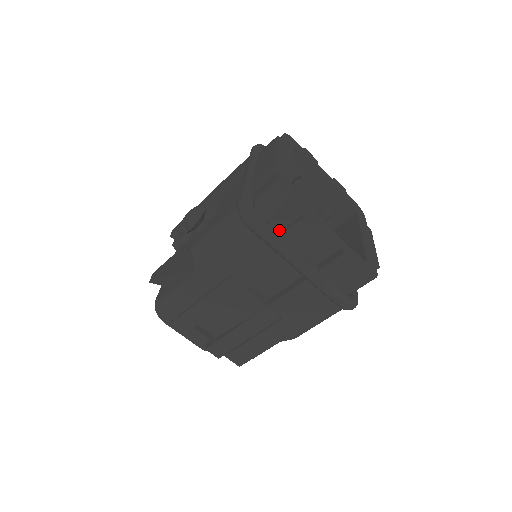
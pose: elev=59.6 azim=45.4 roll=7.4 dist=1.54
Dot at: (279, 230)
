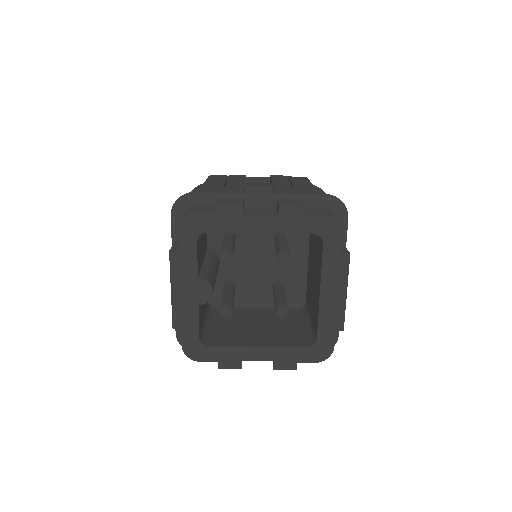
Dot at: occluded
